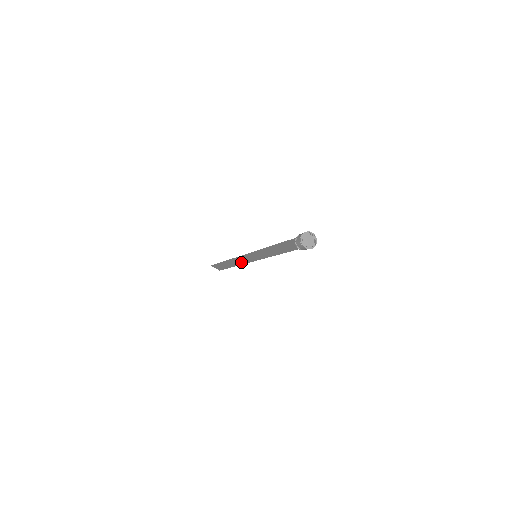
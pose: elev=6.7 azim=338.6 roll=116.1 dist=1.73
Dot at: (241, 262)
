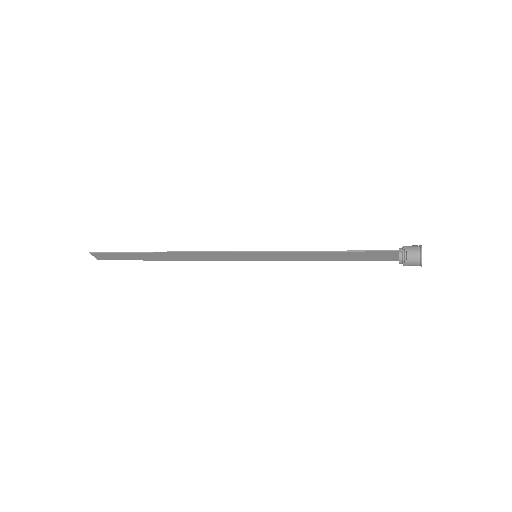
Dot at: (195, 258)
